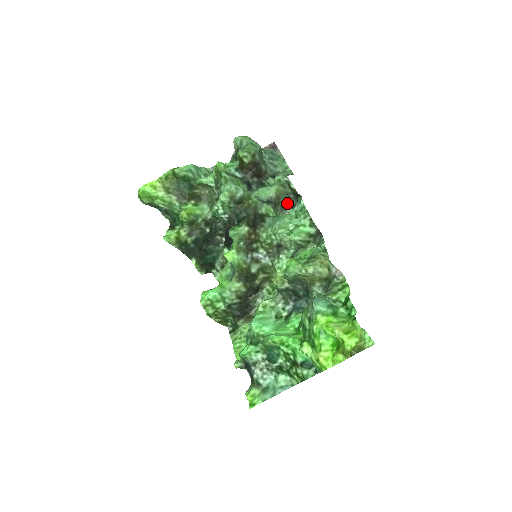
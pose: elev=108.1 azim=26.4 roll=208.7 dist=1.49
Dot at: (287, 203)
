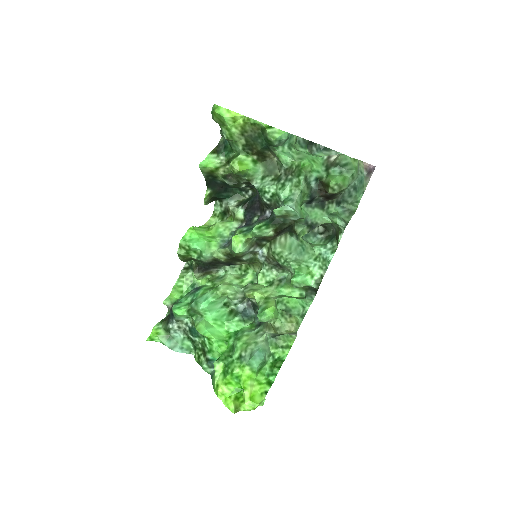
Dot at: (325, 225)
